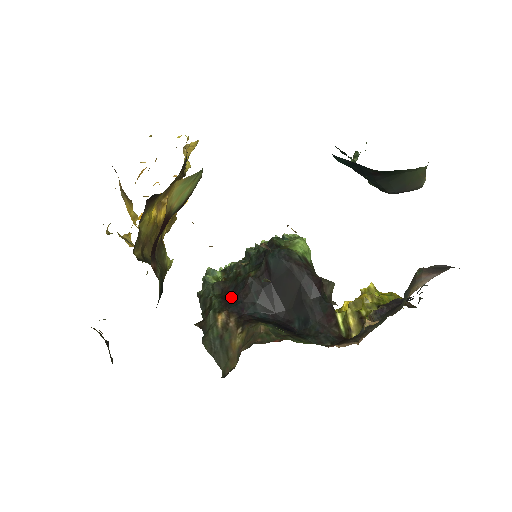
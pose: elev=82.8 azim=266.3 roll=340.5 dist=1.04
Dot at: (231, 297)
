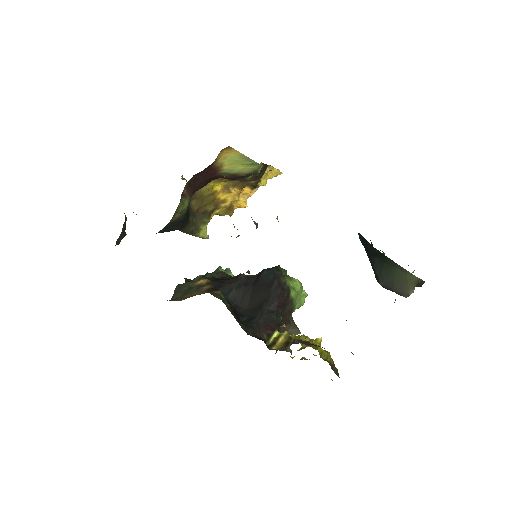
Dot at: (222, 279)
